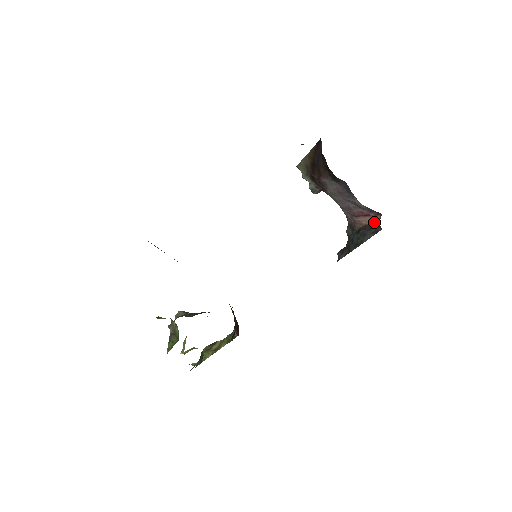
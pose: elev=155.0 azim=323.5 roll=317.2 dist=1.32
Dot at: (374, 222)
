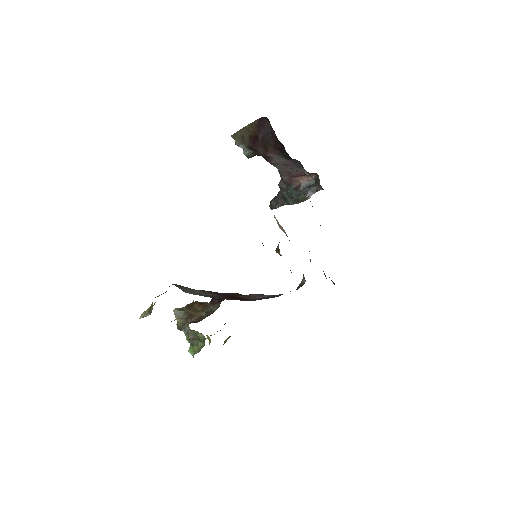
Dot at: (310, 180)
